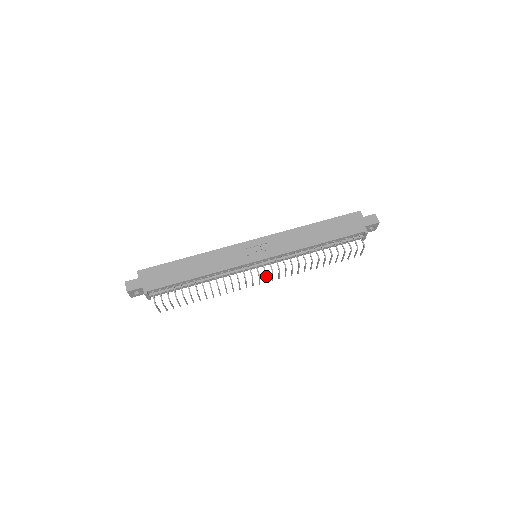
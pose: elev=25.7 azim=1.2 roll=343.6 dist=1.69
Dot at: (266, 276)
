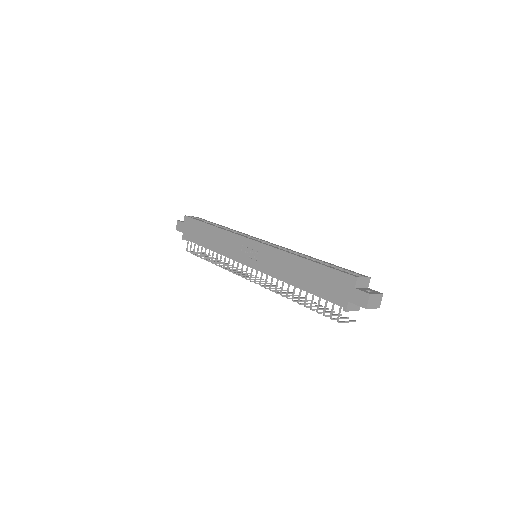
Dot at: occluded
